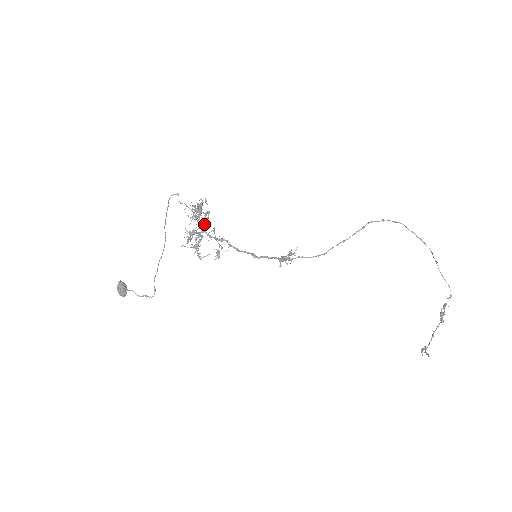
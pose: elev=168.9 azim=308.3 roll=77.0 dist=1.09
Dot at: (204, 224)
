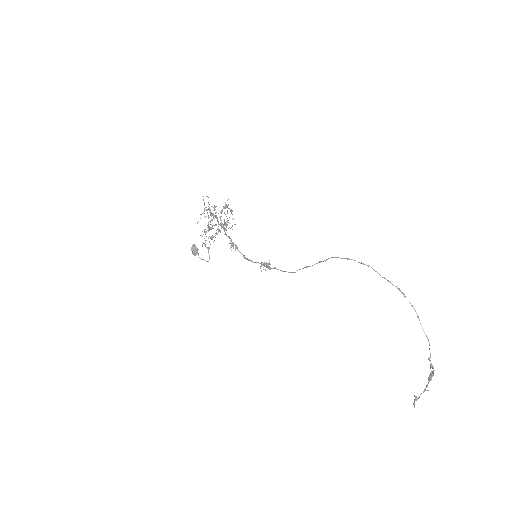
Dot at: (224, 221)
